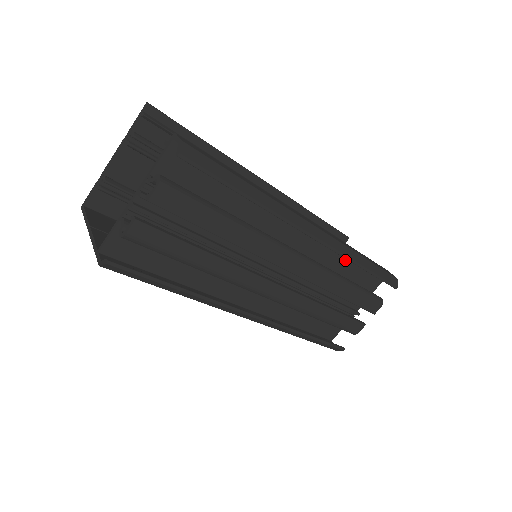
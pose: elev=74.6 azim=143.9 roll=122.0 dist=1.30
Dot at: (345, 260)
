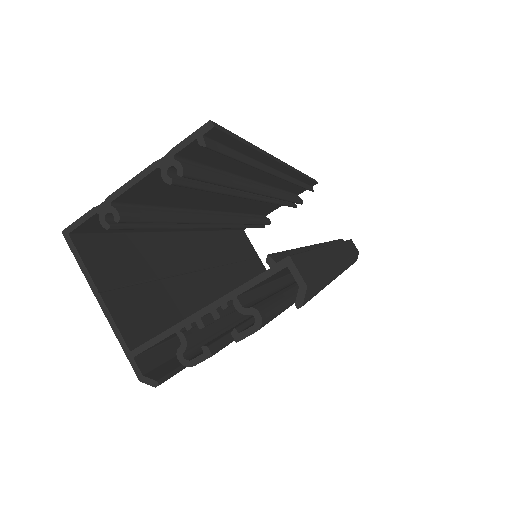
Dot at: occluded
